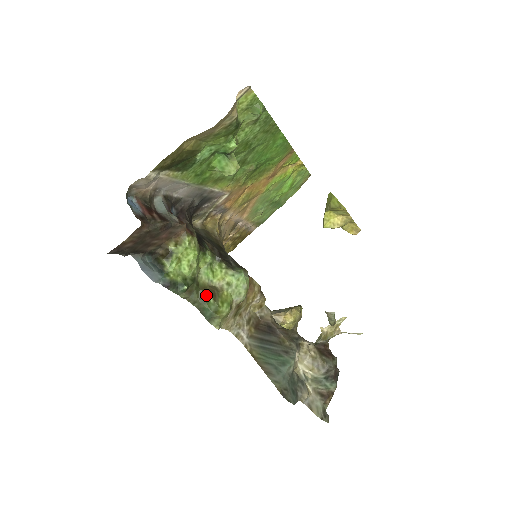
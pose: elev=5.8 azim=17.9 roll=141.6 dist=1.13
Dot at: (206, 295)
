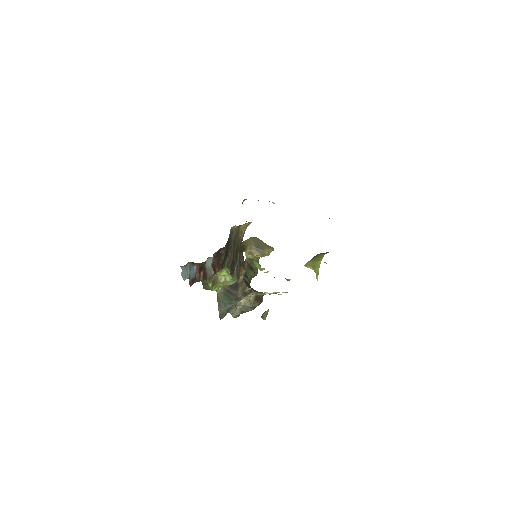
Dot at: (209, 282)
